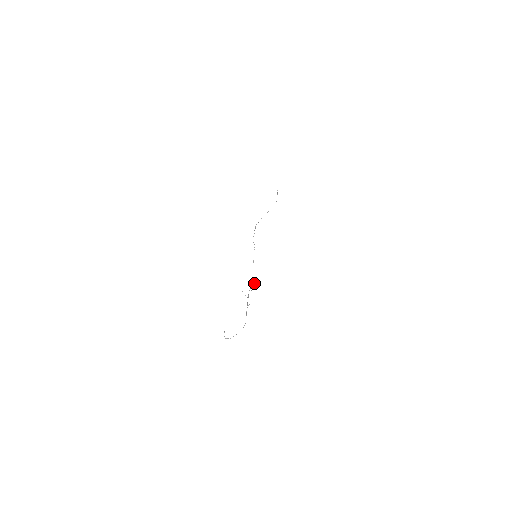
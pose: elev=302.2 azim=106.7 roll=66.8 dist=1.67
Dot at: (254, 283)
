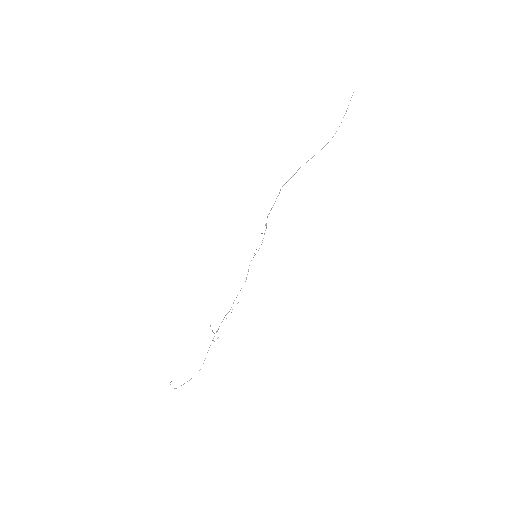
Dot at: occluded
